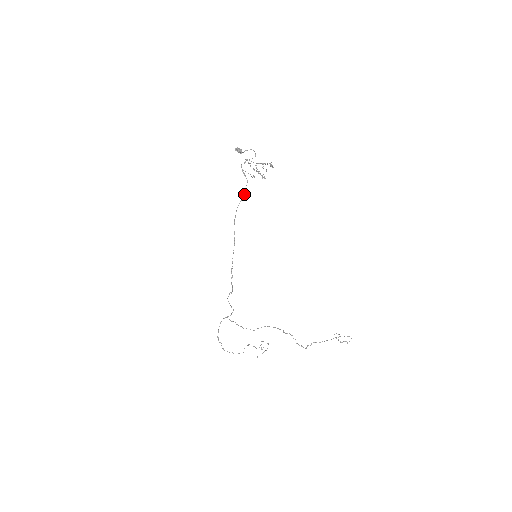
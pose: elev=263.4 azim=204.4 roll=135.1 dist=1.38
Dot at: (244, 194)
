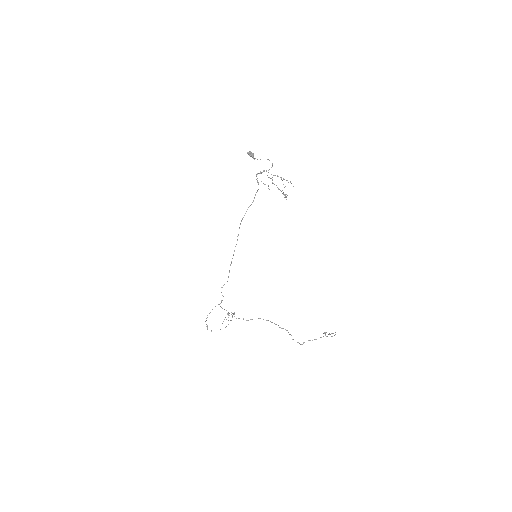
Dot at: occluded
